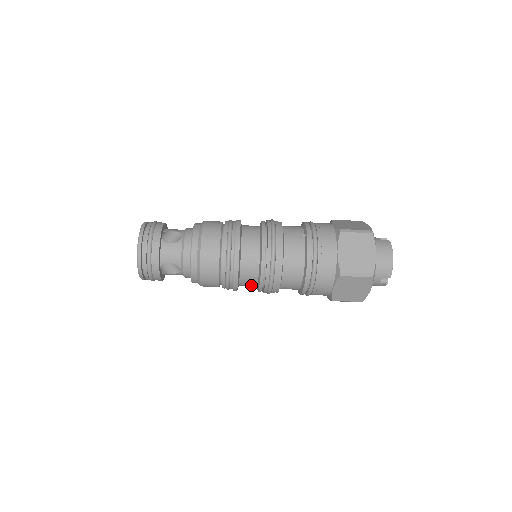
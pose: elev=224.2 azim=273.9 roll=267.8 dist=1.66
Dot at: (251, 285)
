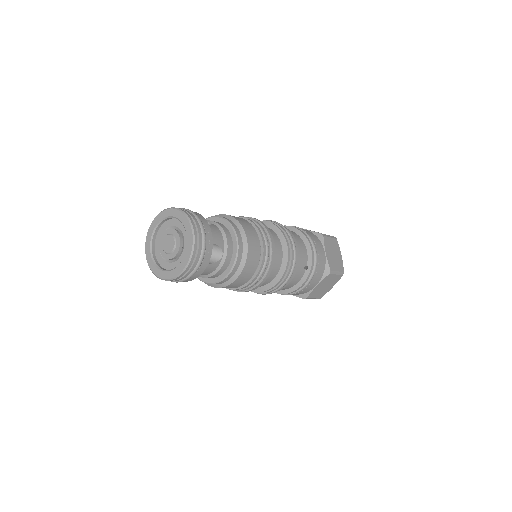
Dot at: occluded
